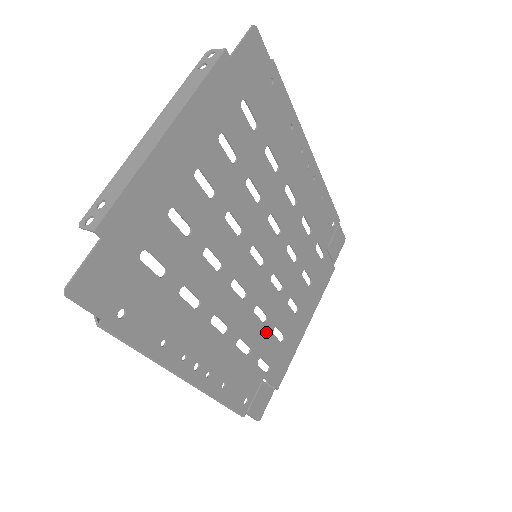
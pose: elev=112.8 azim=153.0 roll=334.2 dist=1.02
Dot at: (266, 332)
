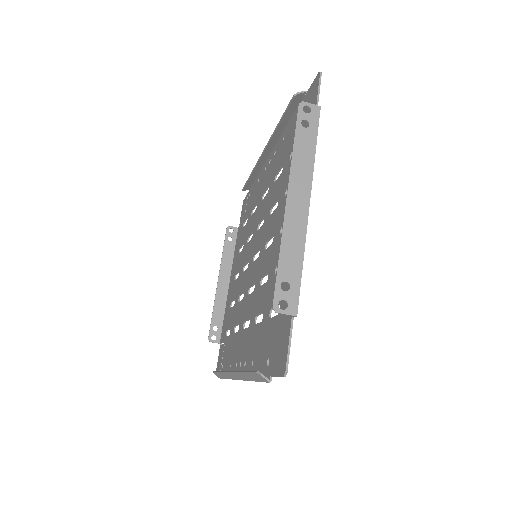
Dot at: (236, 308)
